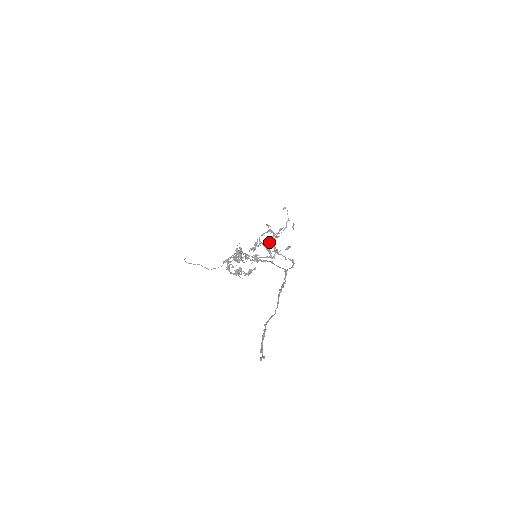
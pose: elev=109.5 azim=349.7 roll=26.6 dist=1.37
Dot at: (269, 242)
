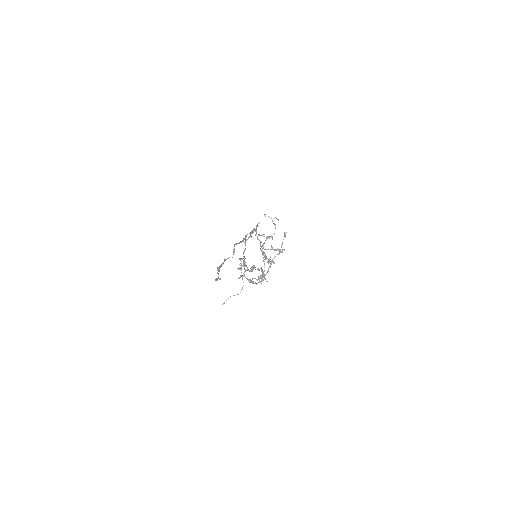
Dot at: occluded
